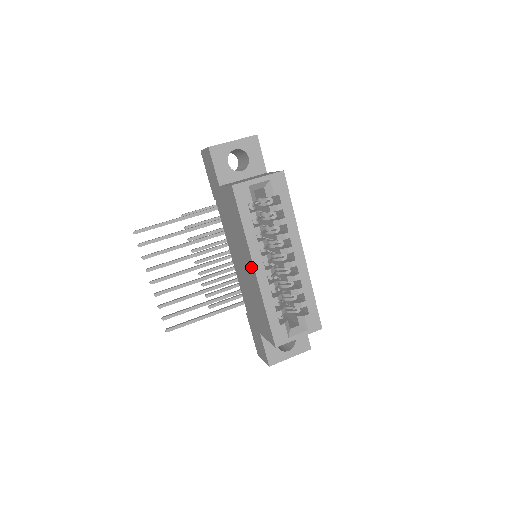
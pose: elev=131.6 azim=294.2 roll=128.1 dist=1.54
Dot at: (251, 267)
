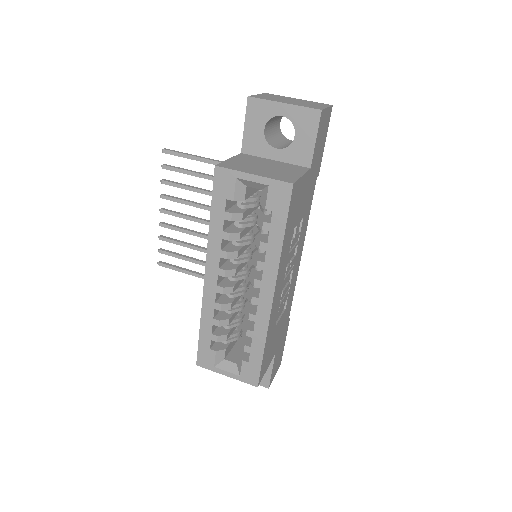
Dot at: occluded
